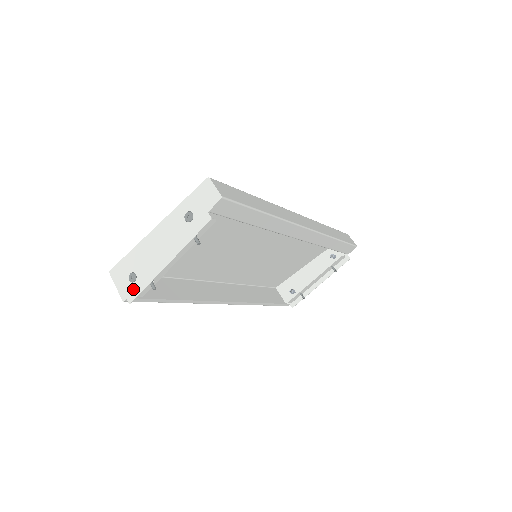
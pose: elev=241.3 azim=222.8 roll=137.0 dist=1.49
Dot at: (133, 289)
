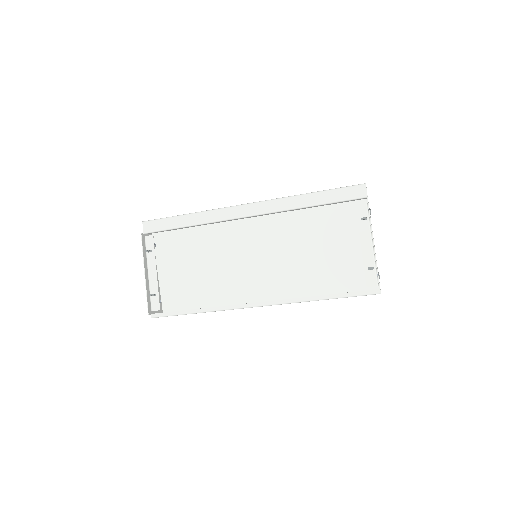
Dot at: (150, 306)
